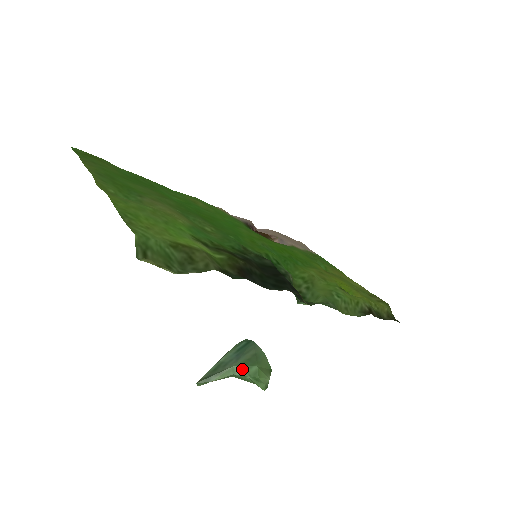
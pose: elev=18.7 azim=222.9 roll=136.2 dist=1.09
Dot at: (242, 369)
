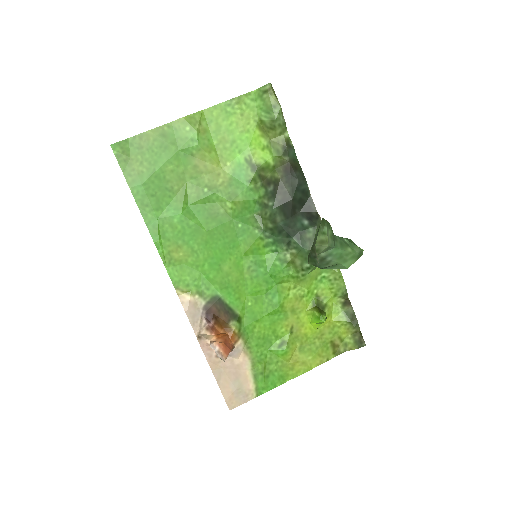
Dot at: occluded
